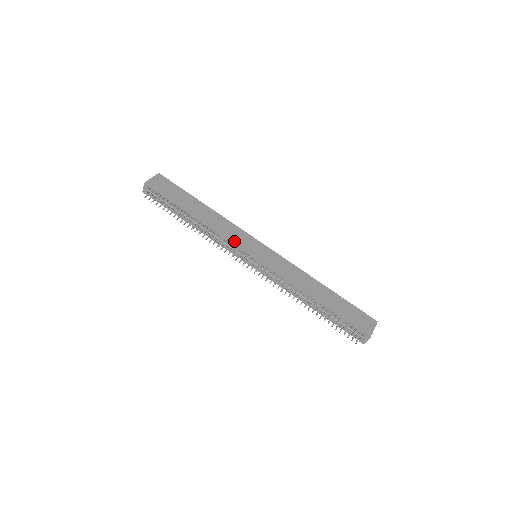
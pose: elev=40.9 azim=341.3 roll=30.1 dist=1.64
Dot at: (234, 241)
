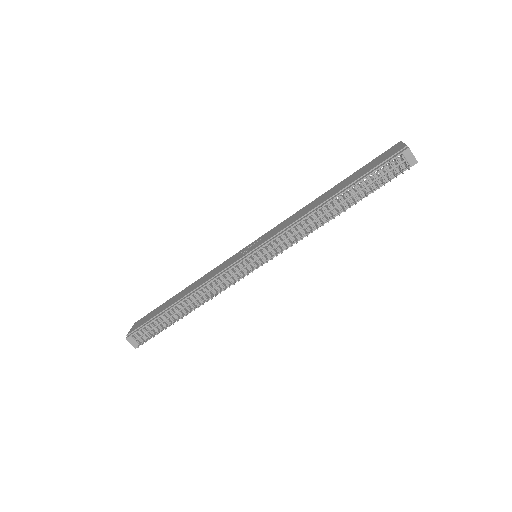
Dot at: (224, 270)
